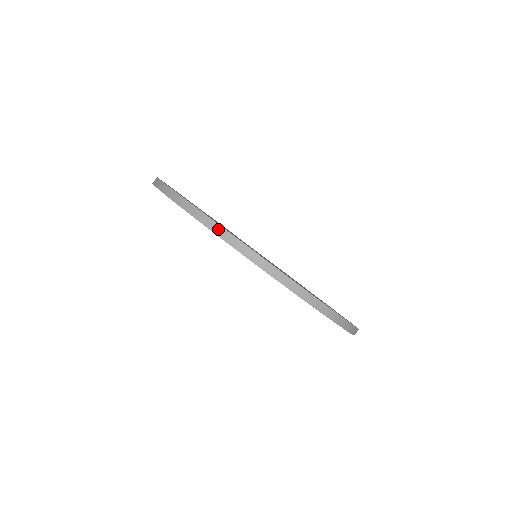
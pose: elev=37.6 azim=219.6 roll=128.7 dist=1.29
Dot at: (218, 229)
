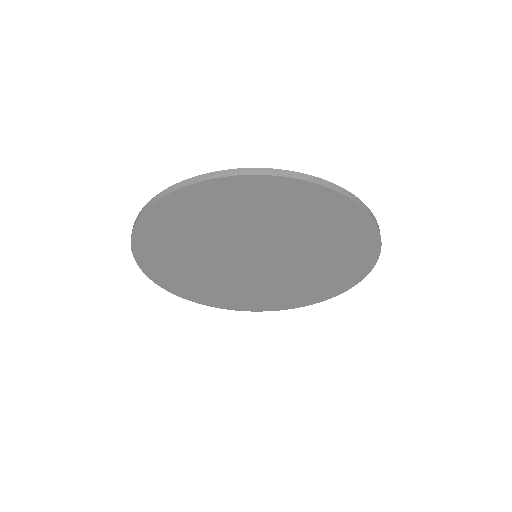
Dot at: (144, 209)
